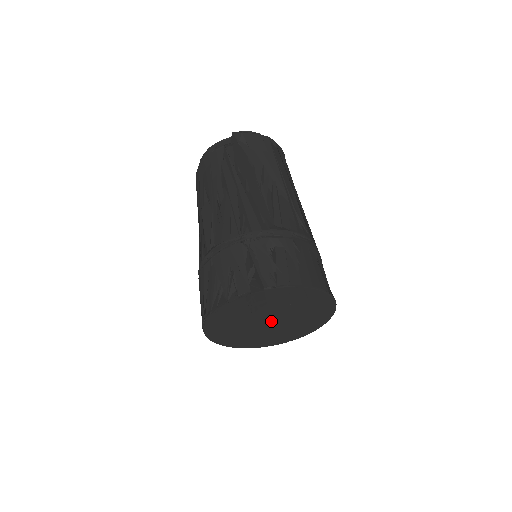
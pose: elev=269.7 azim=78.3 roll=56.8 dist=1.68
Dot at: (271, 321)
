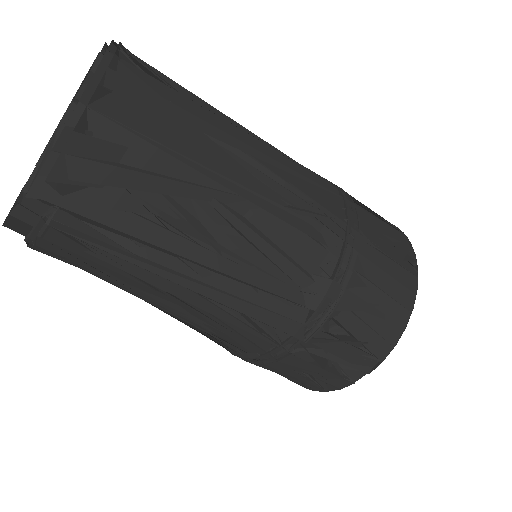
Dot at: occluded
